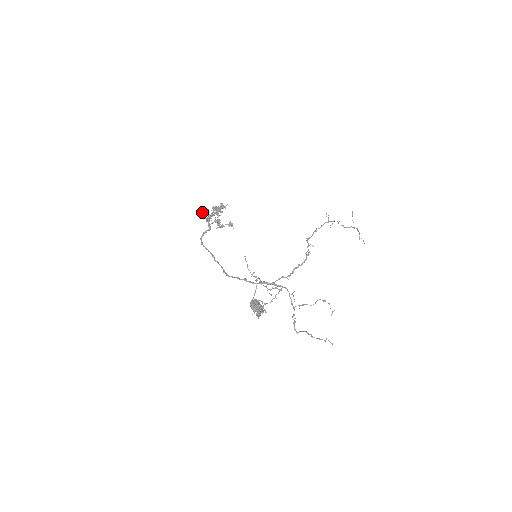
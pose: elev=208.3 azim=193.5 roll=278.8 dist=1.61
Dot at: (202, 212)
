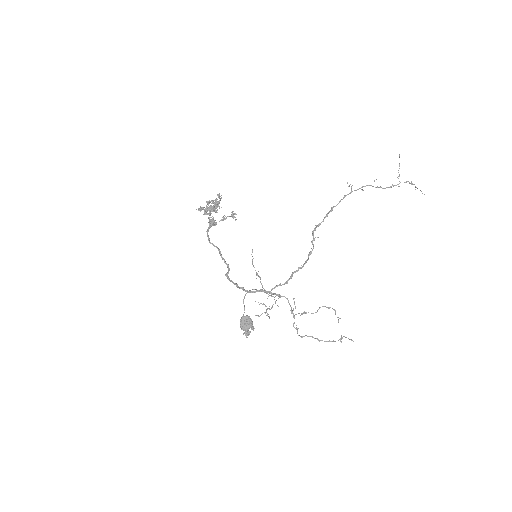
Dot at: occluded
